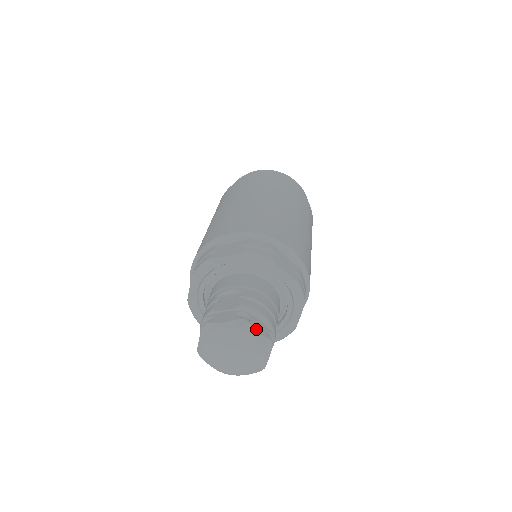
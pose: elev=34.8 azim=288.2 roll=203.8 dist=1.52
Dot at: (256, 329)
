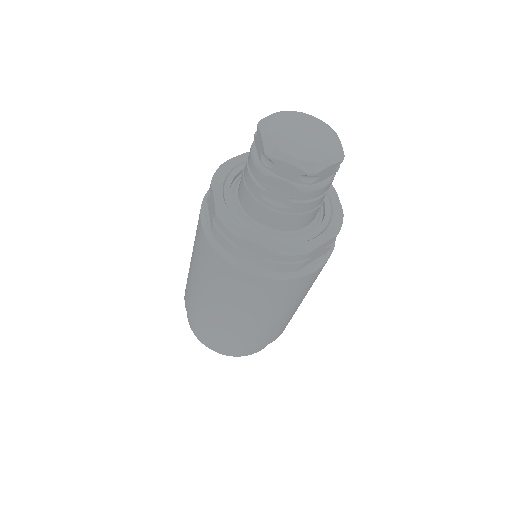
Dot at: (339, 140)
